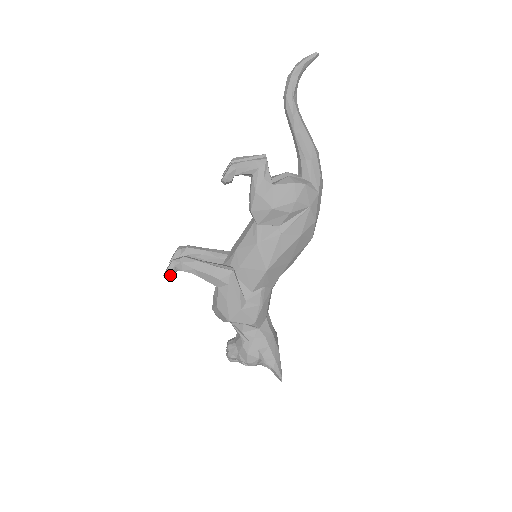
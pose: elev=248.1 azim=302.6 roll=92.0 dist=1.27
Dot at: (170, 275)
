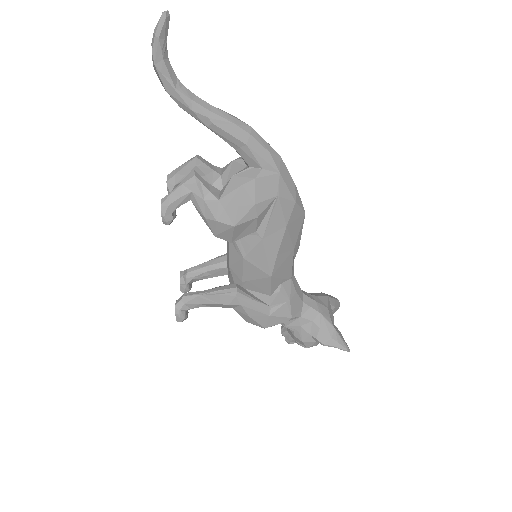
Dot at: (181, 319)
